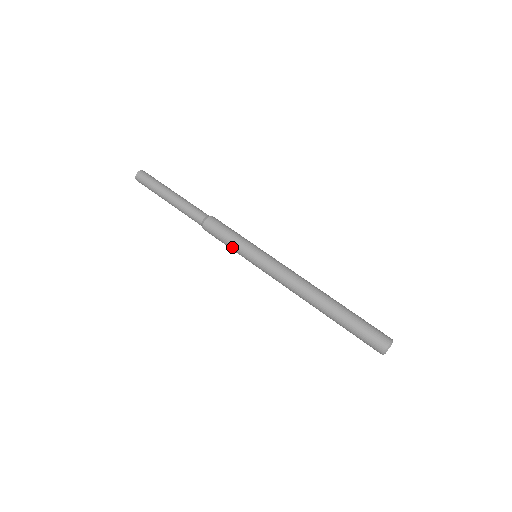
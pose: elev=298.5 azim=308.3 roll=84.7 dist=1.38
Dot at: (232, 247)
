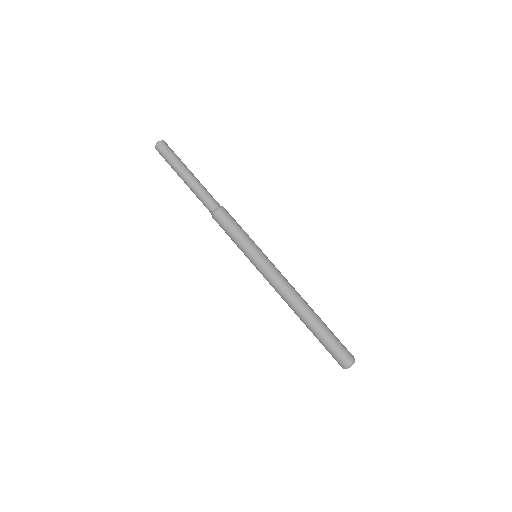
Dot at: occluded
